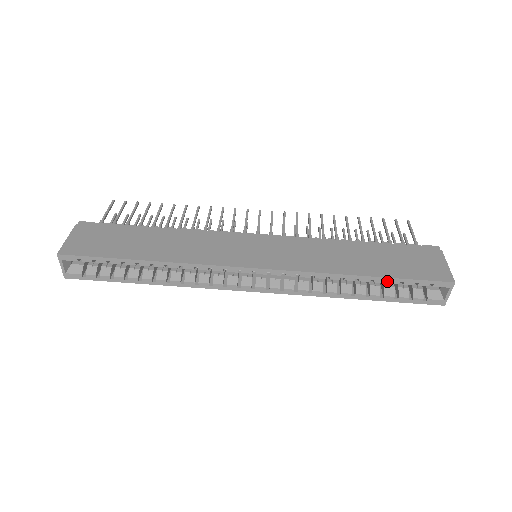
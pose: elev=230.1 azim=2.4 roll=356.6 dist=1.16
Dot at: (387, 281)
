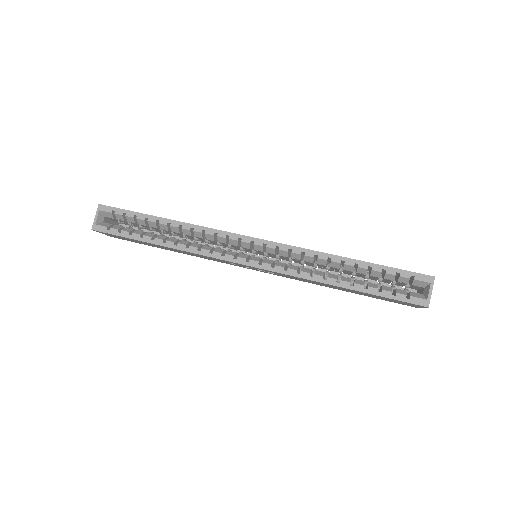
Dot at: (371, 271)
